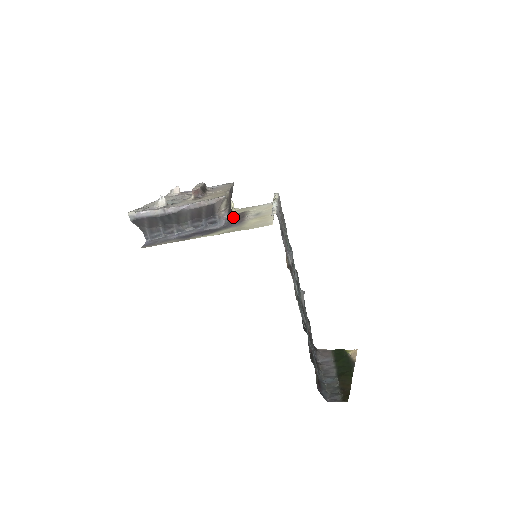
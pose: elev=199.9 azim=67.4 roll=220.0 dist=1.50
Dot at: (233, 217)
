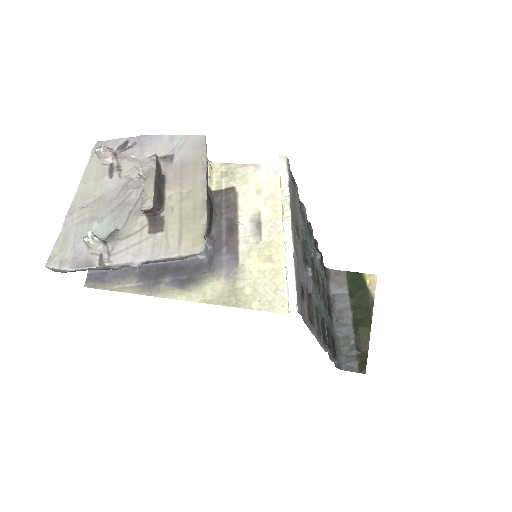
Dot at: (216, 220)
